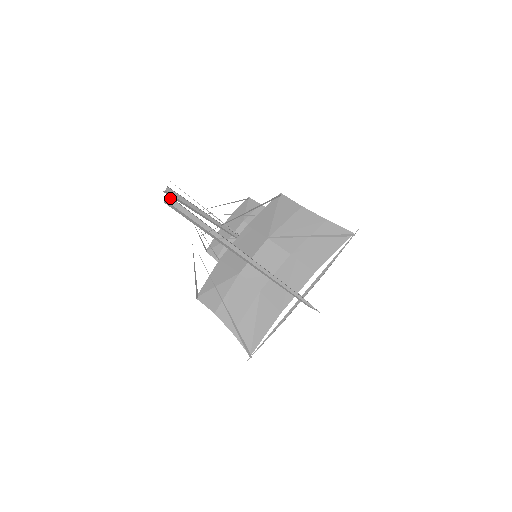
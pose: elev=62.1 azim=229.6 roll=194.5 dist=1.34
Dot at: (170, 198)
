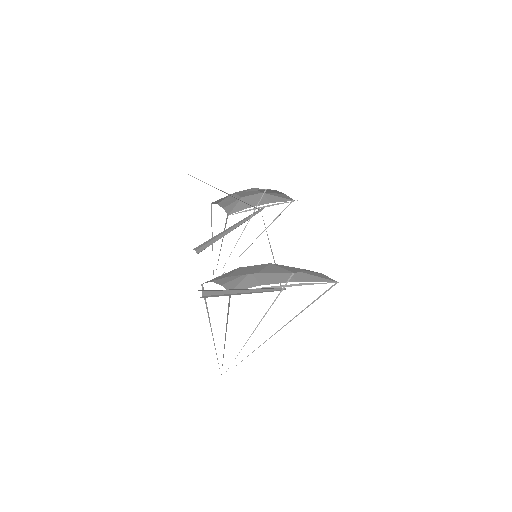
Dot at: (203, 296)
